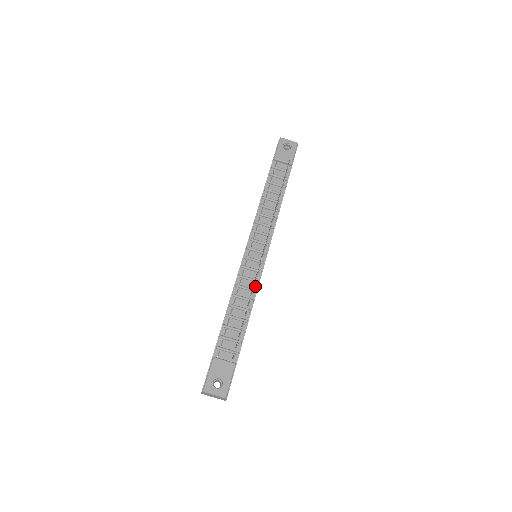
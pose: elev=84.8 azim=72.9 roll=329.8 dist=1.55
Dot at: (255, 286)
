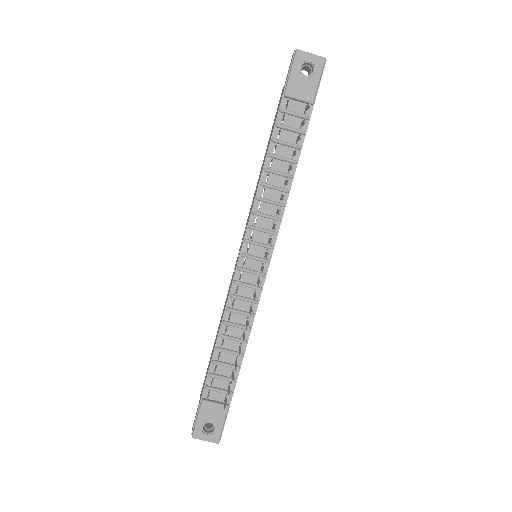
Dot at: (253, 308)
